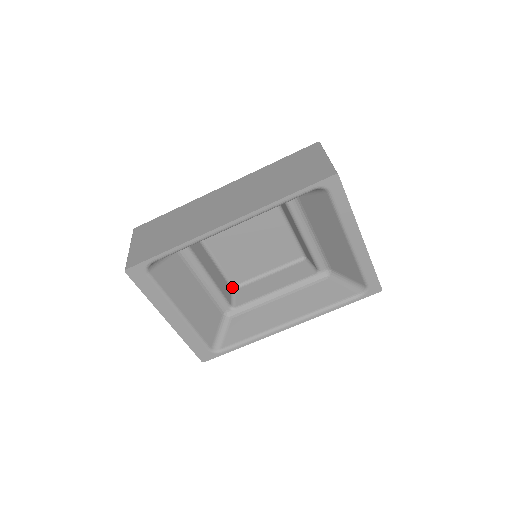
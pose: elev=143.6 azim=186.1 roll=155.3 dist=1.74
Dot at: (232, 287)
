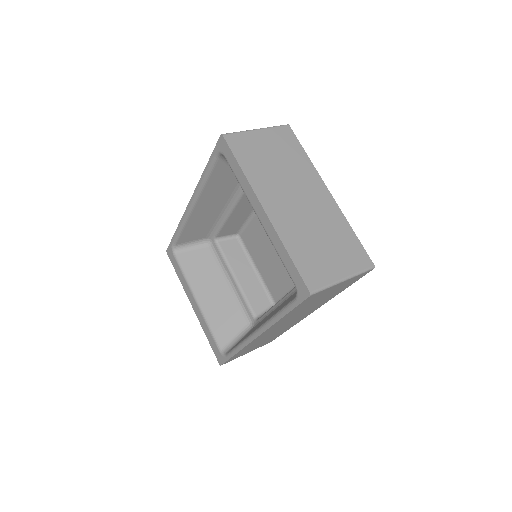
Dot at: (274, 304)
